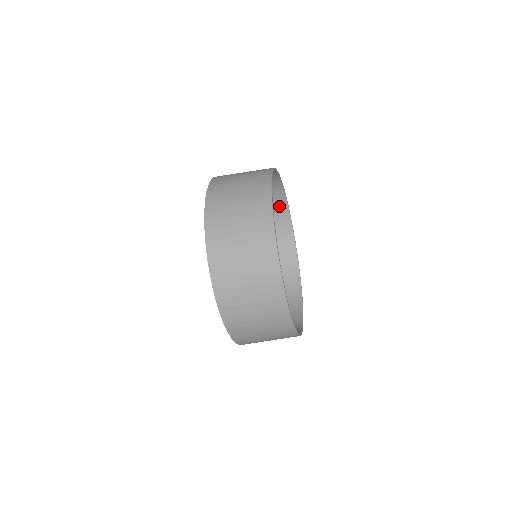
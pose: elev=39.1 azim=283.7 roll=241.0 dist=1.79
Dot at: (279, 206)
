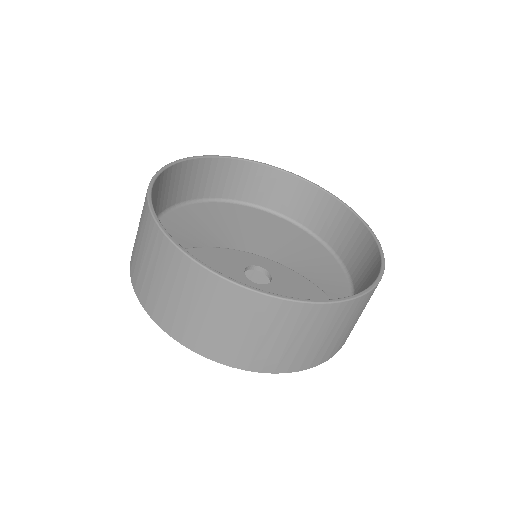
Dot at: (196, 170)
